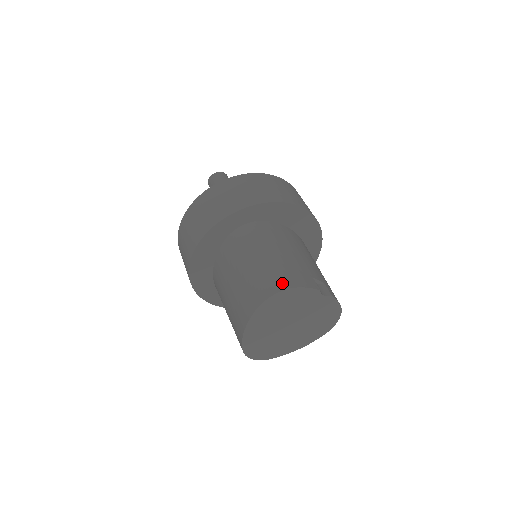
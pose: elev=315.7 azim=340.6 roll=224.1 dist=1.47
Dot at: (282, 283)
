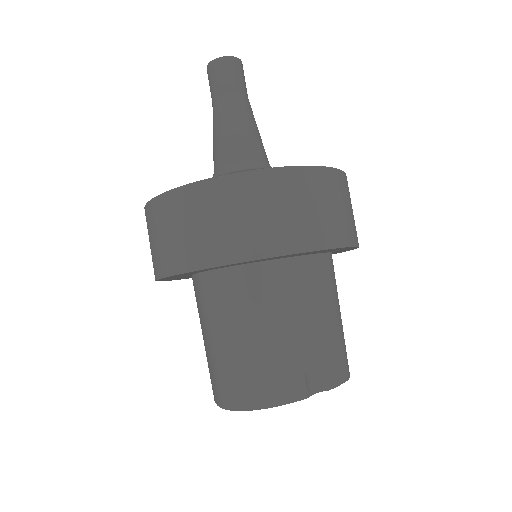
Dot at: (251, 398)
